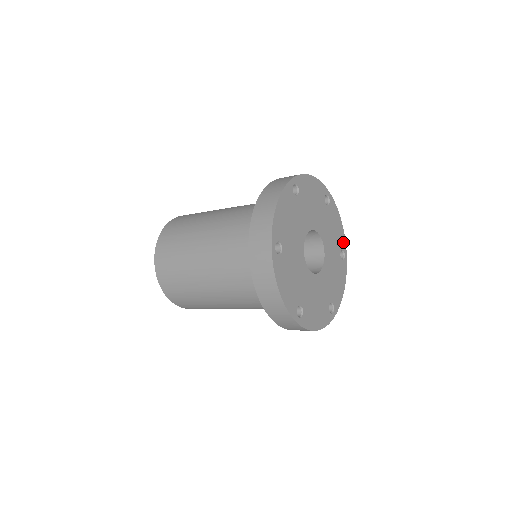
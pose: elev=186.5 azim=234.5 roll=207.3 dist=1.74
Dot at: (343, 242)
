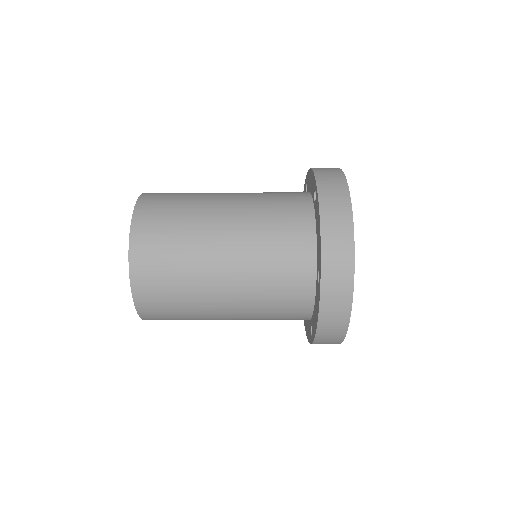
Dot at: occluded
